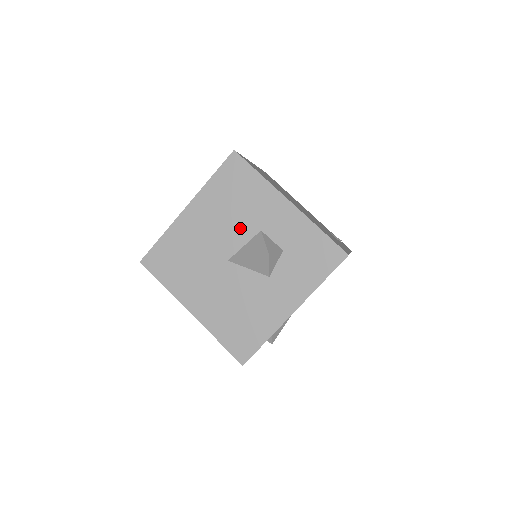
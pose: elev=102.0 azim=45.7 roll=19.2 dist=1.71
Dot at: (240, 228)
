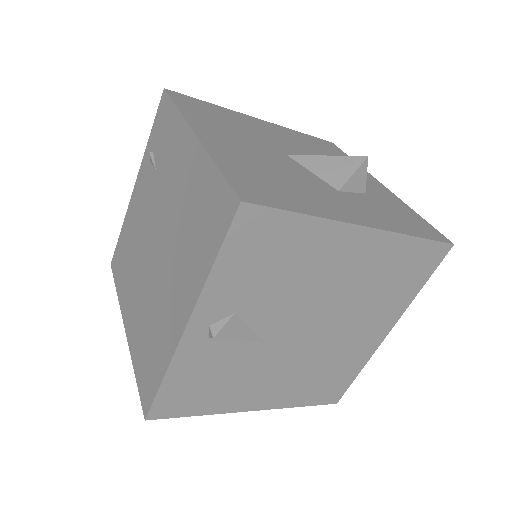
Dot at: occluded
